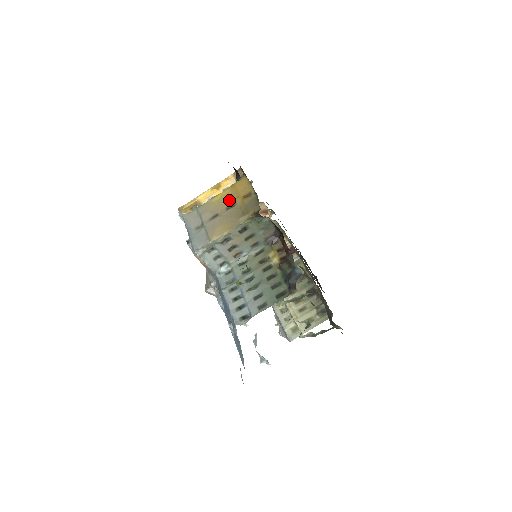
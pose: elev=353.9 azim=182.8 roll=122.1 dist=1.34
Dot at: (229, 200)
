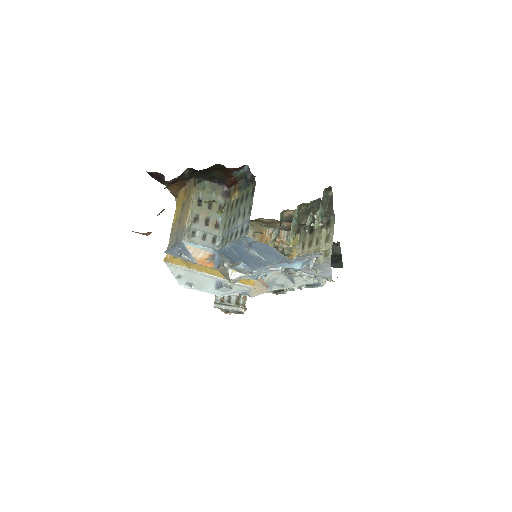
Dot at: (180, 208)
